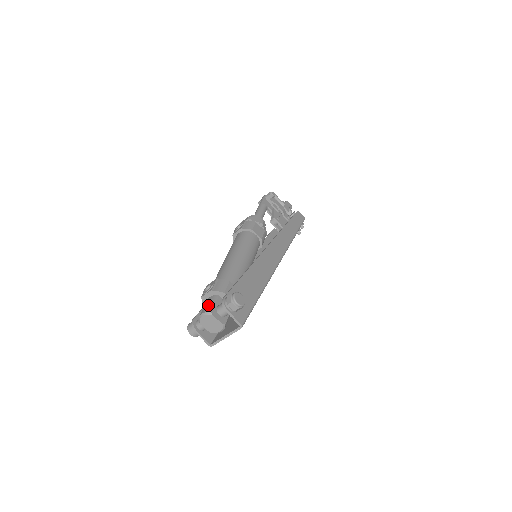
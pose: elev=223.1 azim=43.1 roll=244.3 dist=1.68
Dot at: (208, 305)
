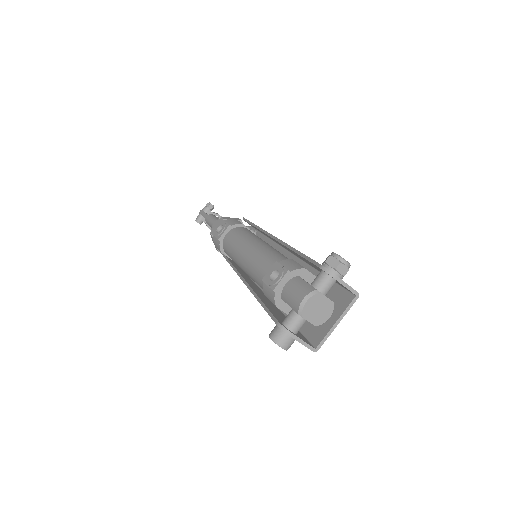
Dot at: (300, 287)
